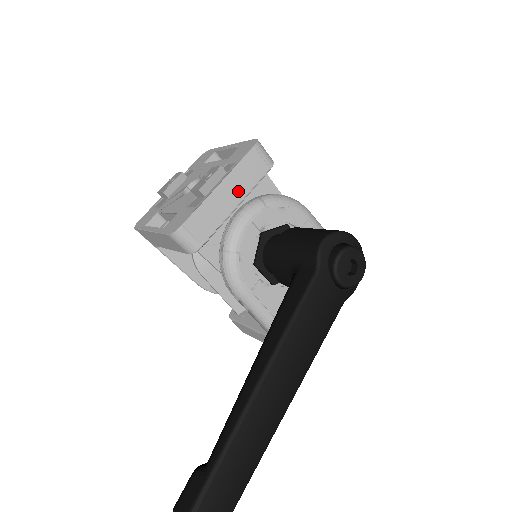
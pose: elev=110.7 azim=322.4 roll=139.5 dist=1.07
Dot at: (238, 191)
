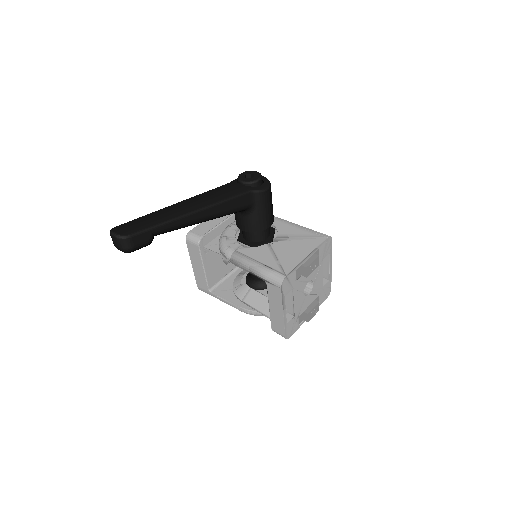
Dot at: (224, 216)
